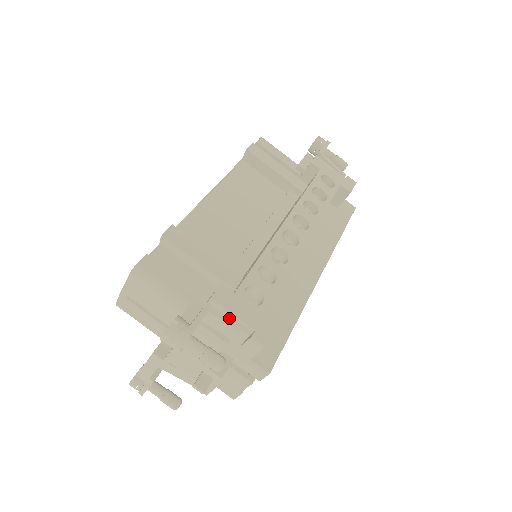
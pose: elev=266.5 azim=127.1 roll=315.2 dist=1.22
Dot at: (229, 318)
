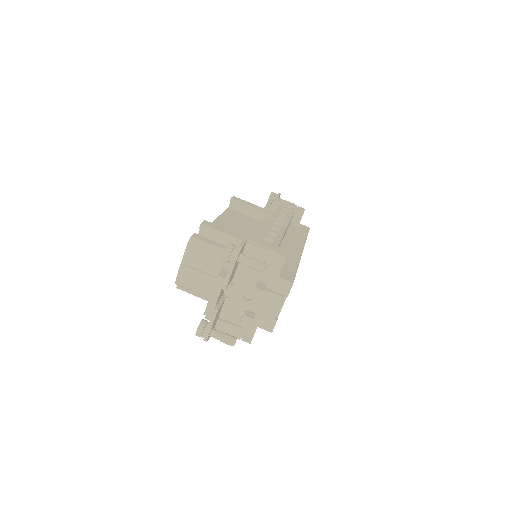
Dot at: (259, 246)
